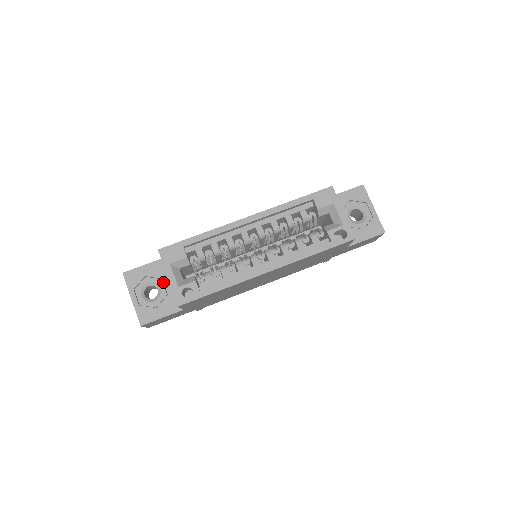
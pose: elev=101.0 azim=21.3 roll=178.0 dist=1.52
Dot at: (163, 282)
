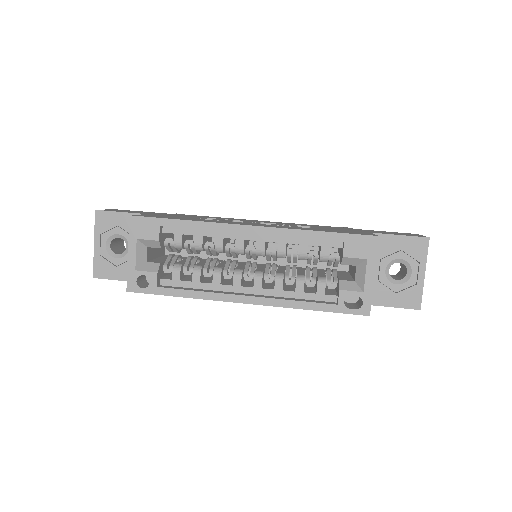
Dot at: occluded
